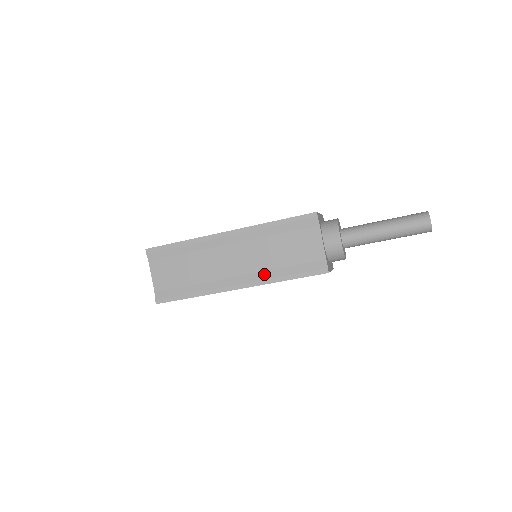
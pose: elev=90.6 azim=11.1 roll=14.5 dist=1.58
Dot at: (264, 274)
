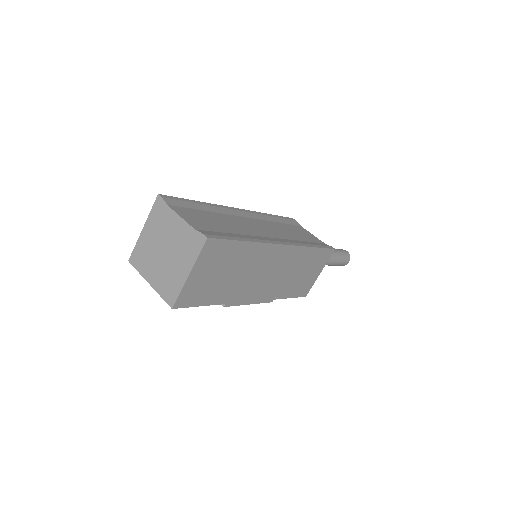
Dot at: (294, 241)
